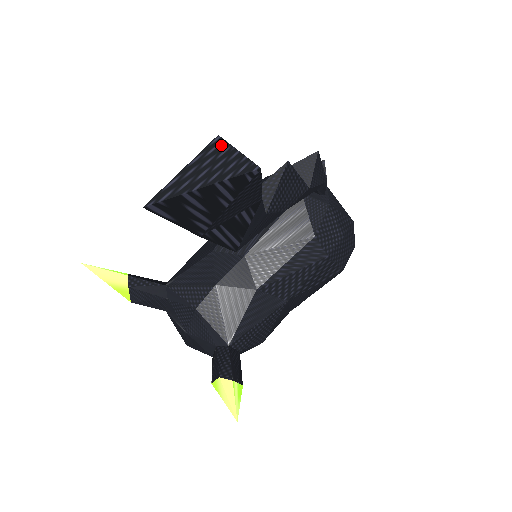
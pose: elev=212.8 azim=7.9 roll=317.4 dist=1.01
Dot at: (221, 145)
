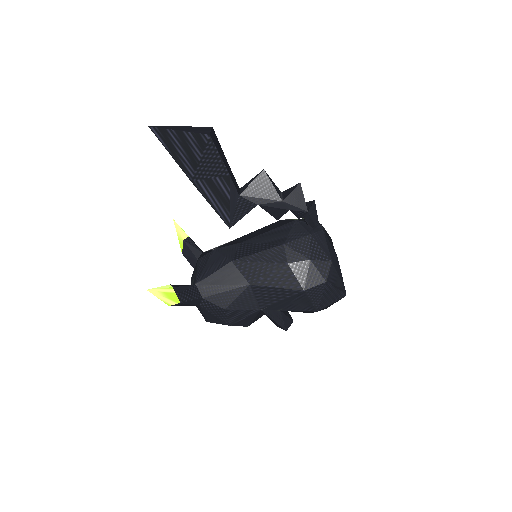
Dot at: (207, 128)
